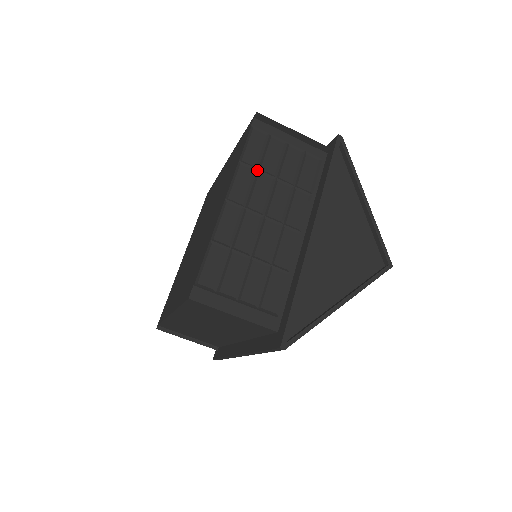
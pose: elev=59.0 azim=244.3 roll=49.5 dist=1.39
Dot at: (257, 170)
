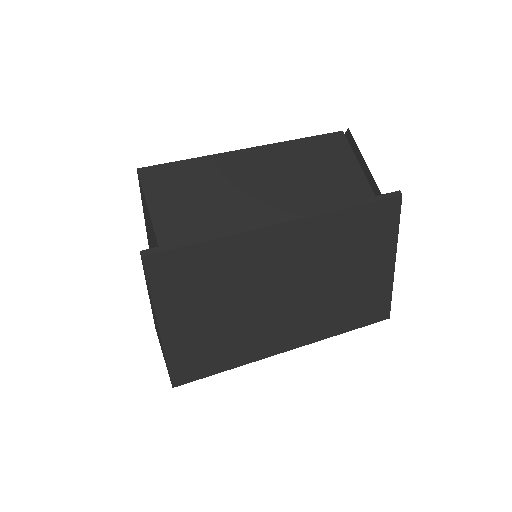
Dot at: occluded
